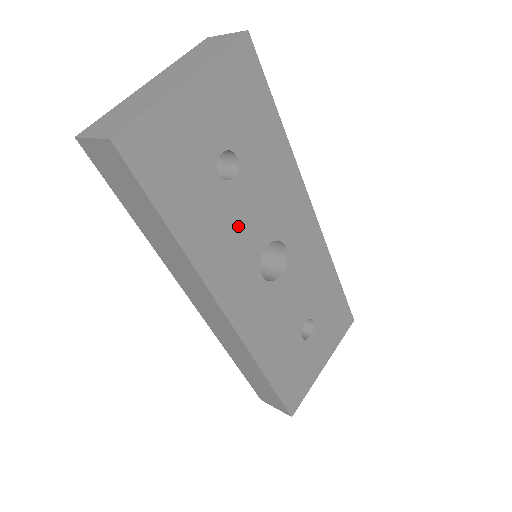
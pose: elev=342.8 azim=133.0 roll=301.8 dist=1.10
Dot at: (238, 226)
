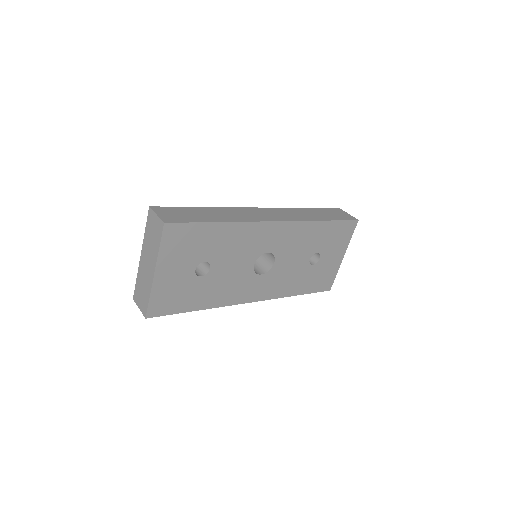
Dot at: (229, 277)
